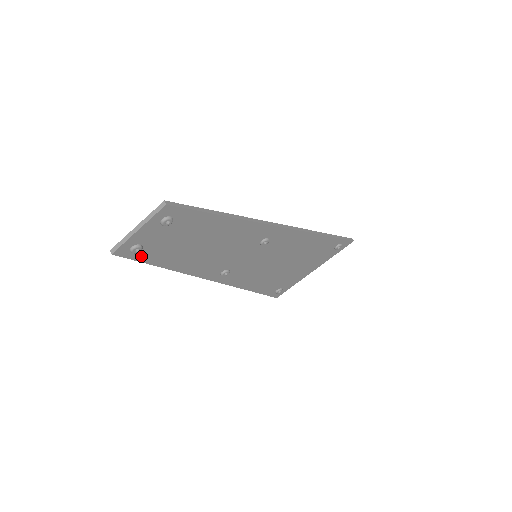
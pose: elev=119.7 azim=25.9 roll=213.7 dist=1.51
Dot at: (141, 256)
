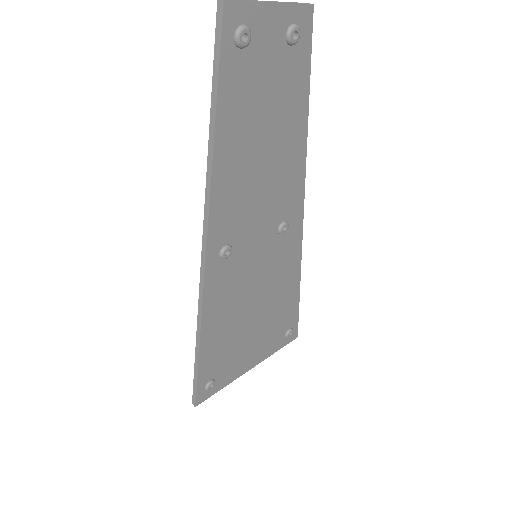
Dot at: (229, 64)
